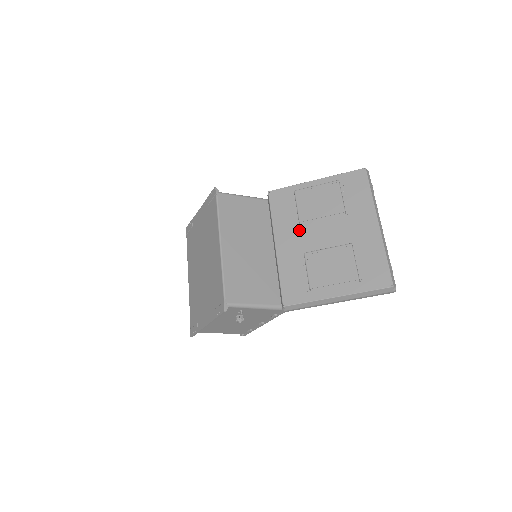
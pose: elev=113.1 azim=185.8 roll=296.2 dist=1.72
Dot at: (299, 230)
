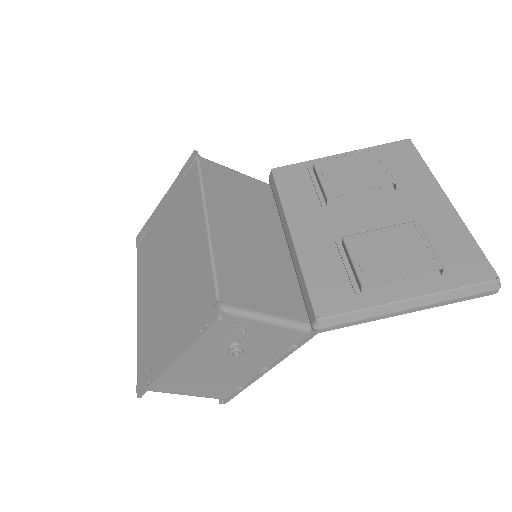
Dot at: (326, 212)
